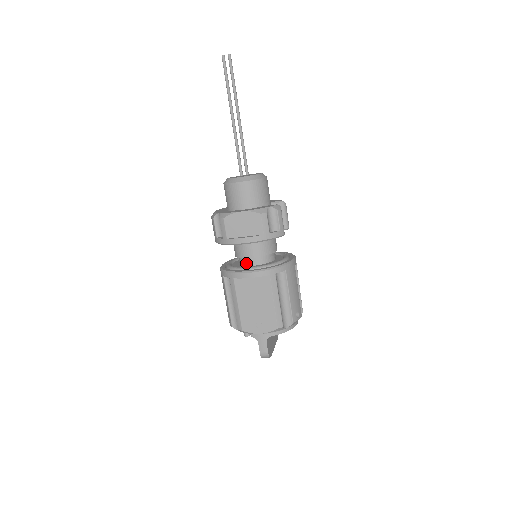
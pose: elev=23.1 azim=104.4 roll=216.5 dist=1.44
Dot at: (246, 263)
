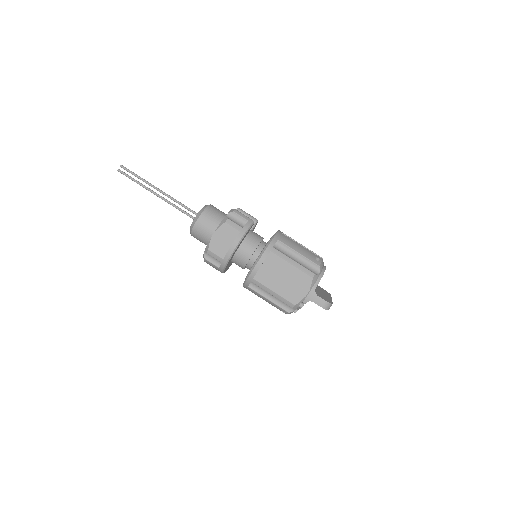
Dot at: occluded
